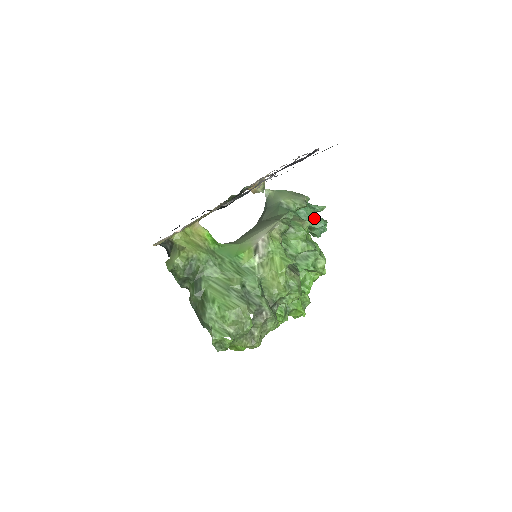
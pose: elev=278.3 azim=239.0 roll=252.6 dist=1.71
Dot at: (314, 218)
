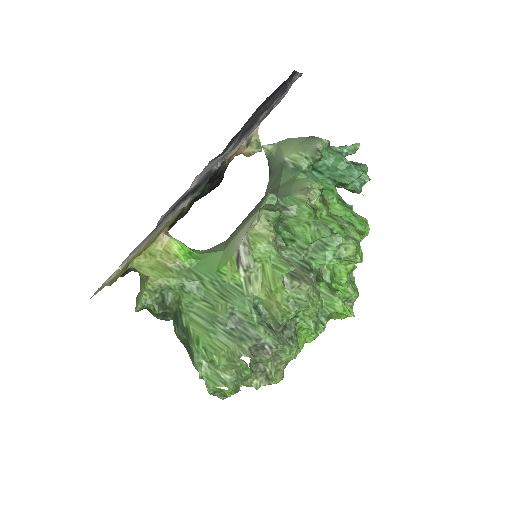
Dot at: (341, 169)
